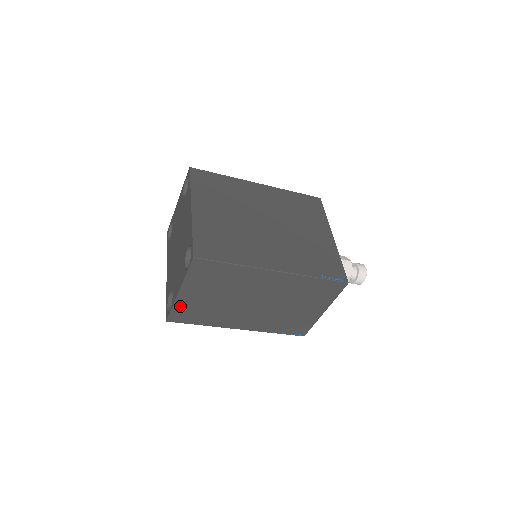
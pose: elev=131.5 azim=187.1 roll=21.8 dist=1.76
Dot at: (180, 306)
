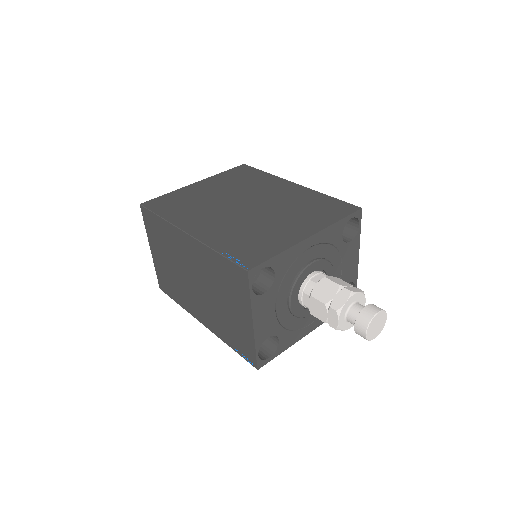
Dot at: (158, 270)
